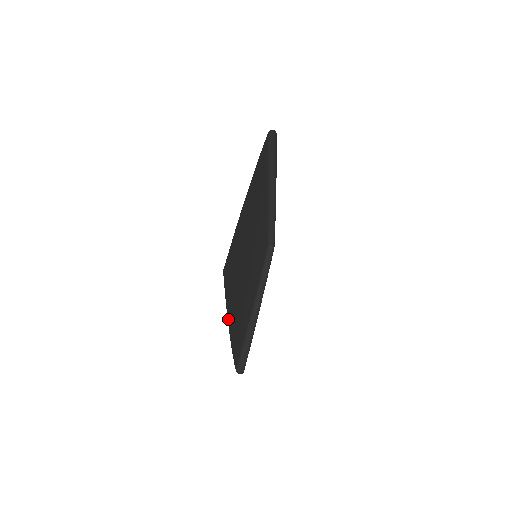
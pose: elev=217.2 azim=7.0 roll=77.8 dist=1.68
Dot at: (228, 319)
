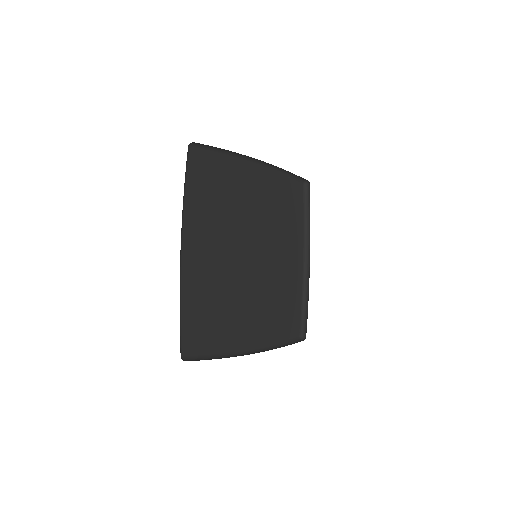
Dot at: (236, 349)
